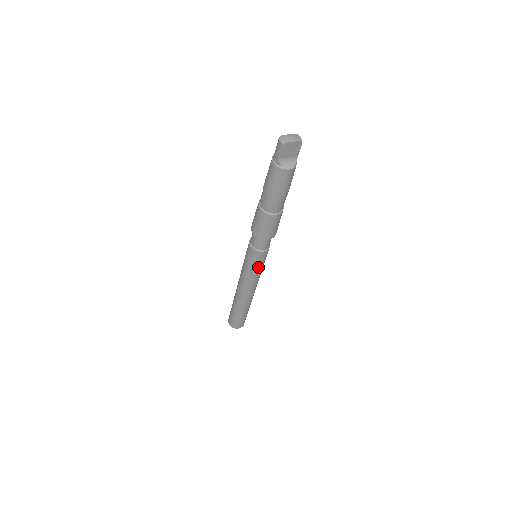
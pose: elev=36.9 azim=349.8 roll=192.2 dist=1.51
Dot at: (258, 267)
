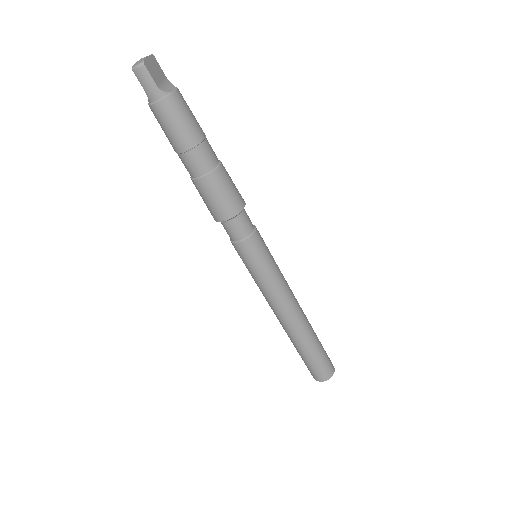
Dot at: (271, 259)
